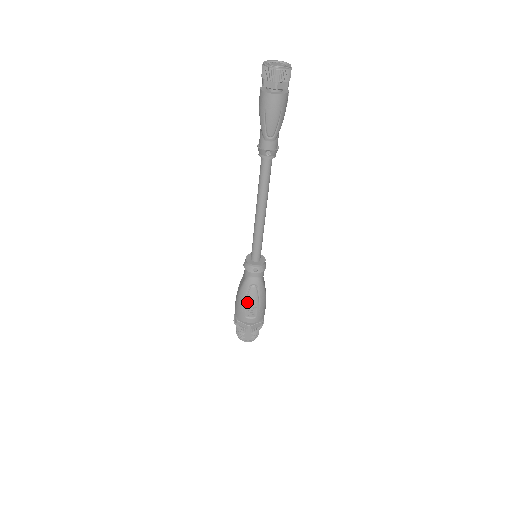
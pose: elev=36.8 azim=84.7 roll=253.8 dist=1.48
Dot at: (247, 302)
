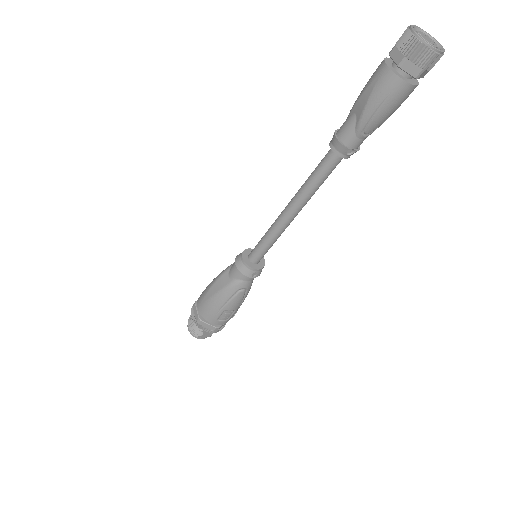
Dot at: (227, 306)
